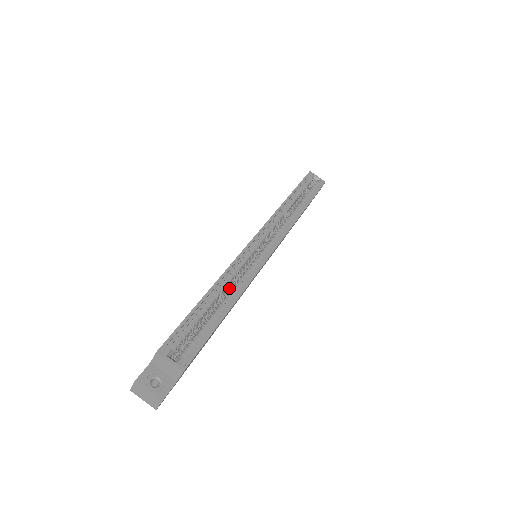
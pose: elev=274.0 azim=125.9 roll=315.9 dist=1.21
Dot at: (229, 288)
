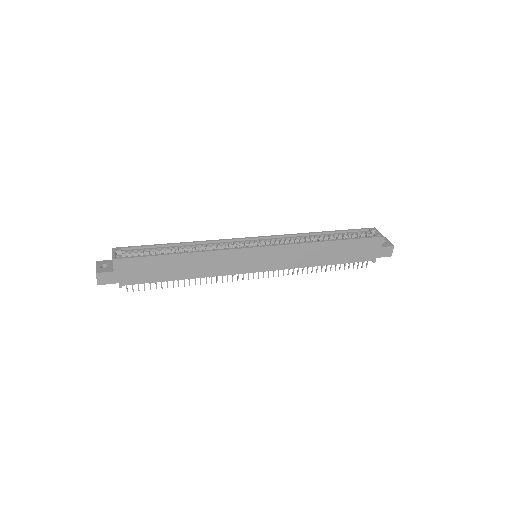
Dot at: occluded
